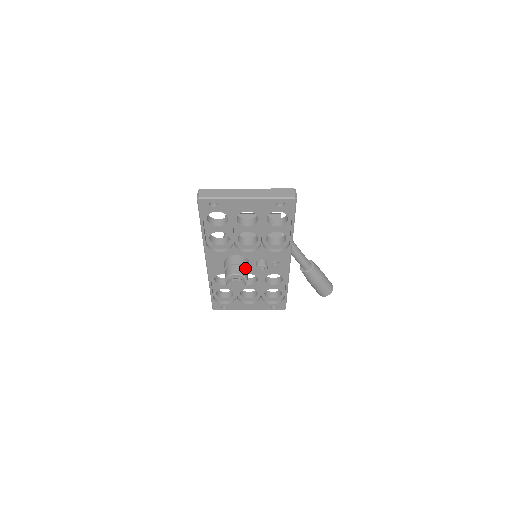
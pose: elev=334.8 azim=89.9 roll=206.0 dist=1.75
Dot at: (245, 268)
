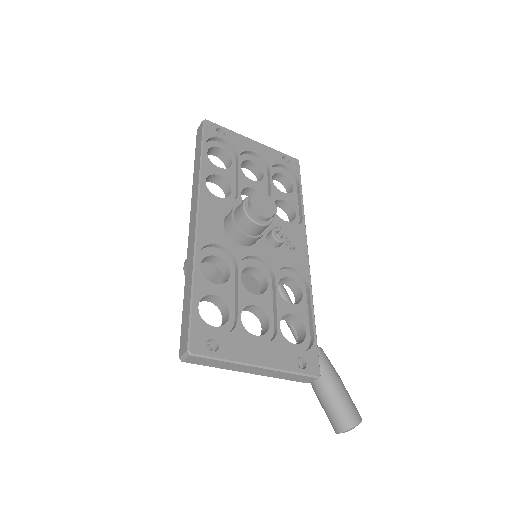
Dot at: occluded
